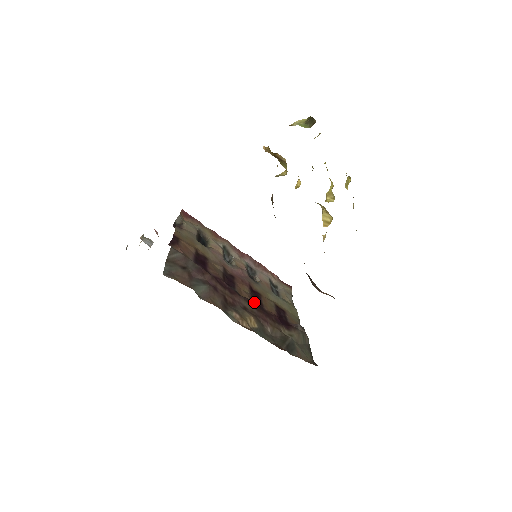
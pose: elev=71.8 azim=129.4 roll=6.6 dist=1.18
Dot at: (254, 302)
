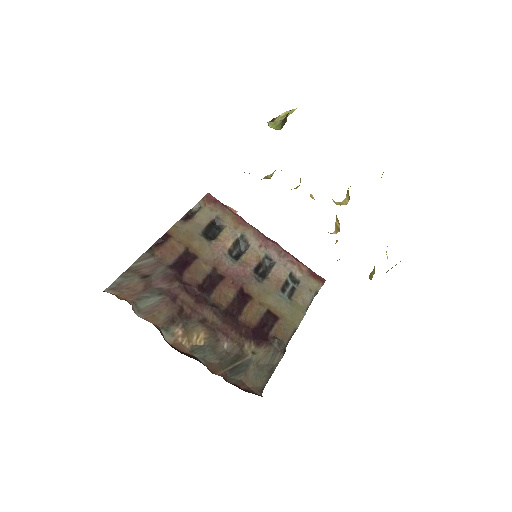
Dot at: (231, 309)
